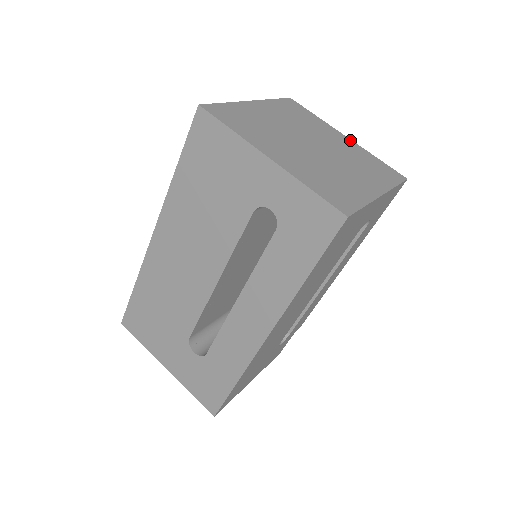
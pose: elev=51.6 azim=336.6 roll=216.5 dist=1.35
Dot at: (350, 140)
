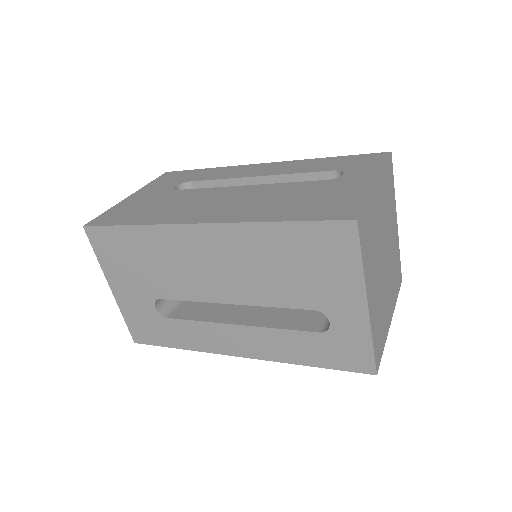
Dot at: (397, 227)
